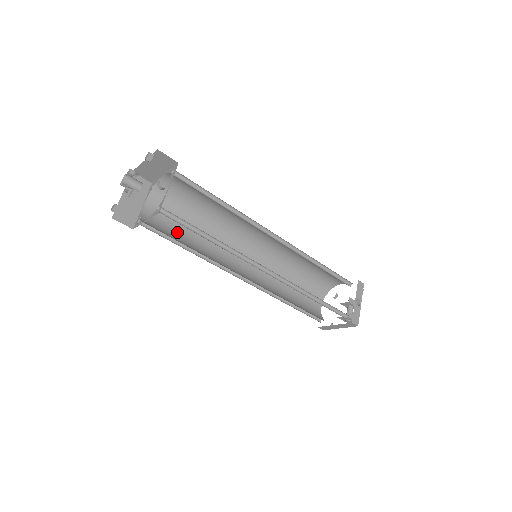
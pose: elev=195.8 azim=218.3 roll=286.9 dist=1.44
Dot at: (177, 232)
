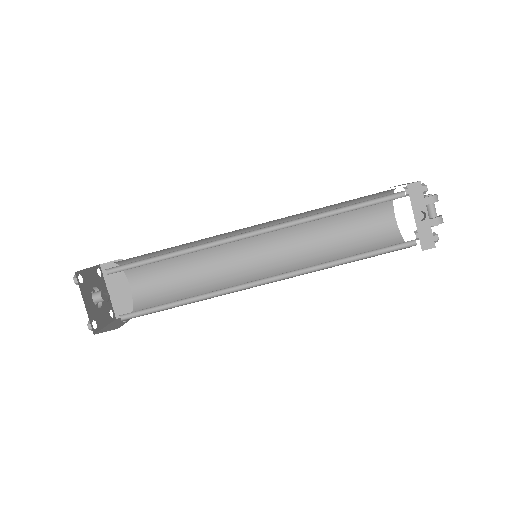
Dot at: (174, 284)
